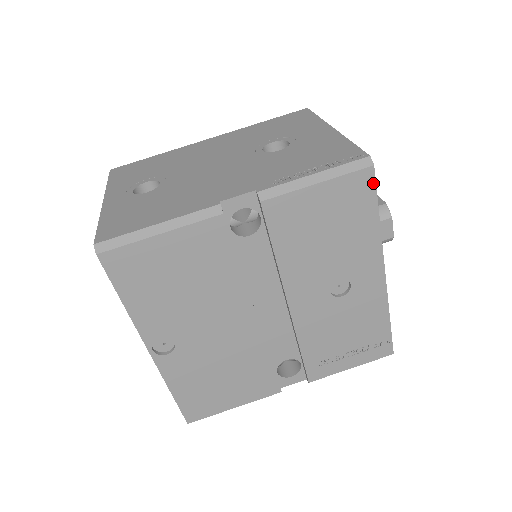
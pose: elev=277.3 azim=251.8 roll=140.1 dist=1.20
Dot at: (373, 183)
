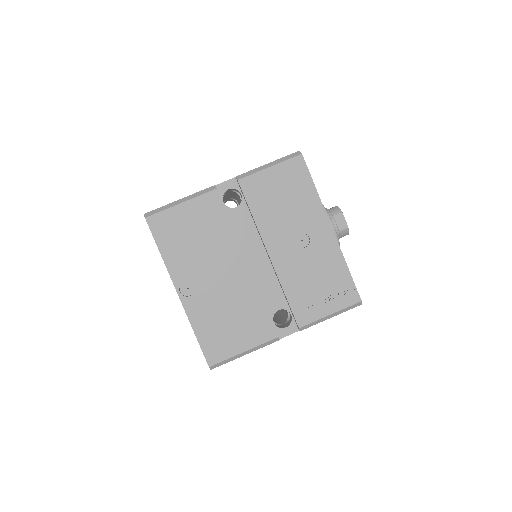
Dot at: (305, 165)
